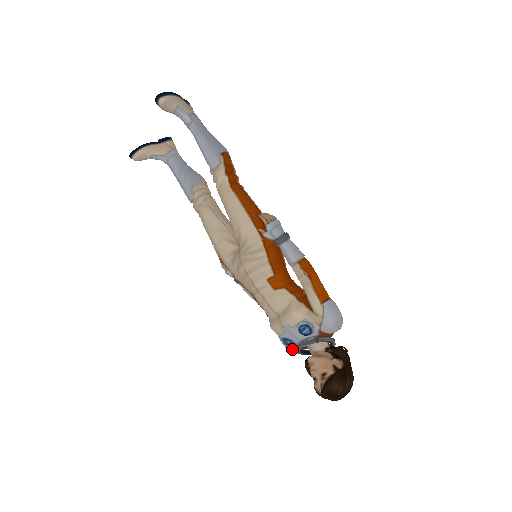
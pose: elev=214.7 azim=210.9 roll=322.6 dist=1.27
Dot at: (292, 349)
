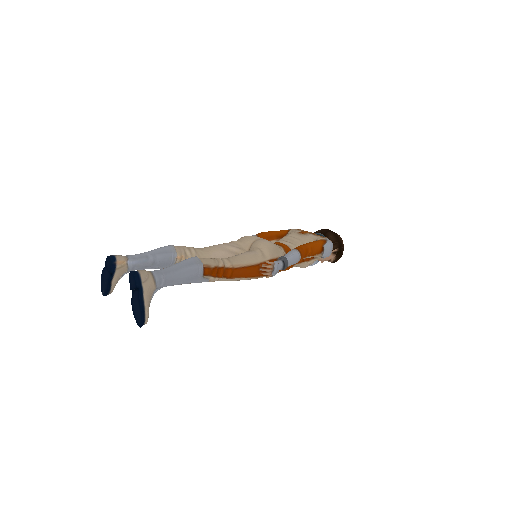
Dot at: occluded
